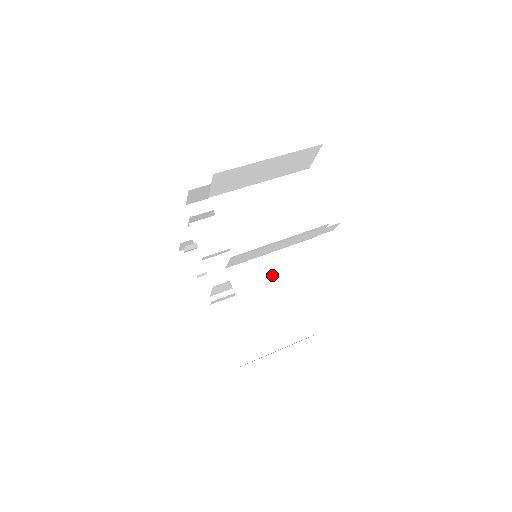
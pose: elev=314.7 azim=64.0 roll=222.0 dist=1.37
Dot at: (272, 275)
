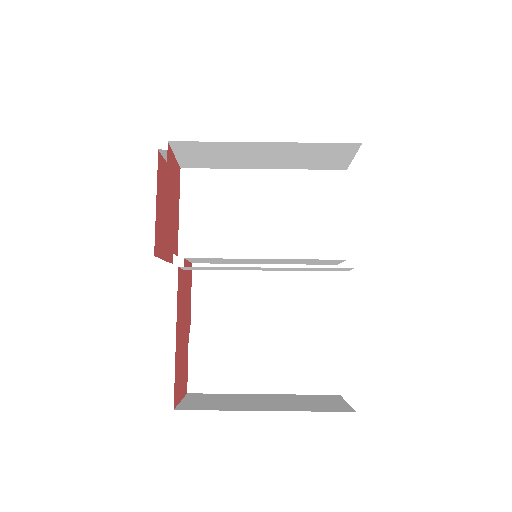
Dot at: (250, 294)
